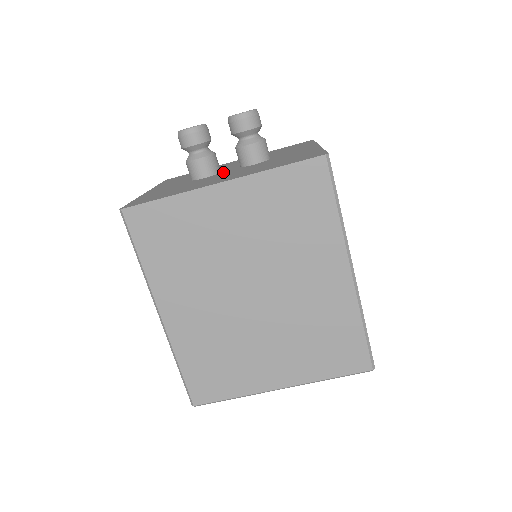
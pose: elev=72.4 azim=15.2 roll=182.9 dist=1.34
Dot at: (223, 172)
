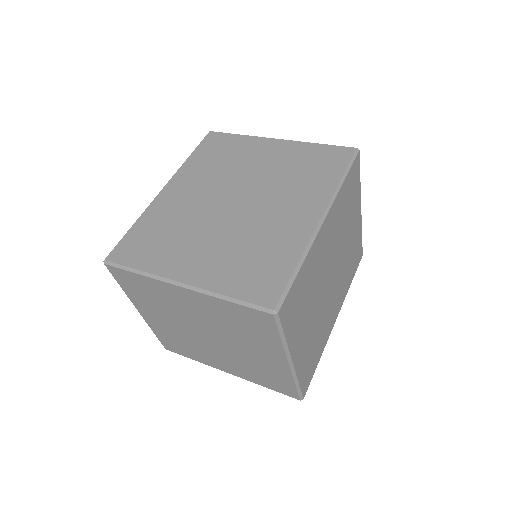
Dot at: occluded
